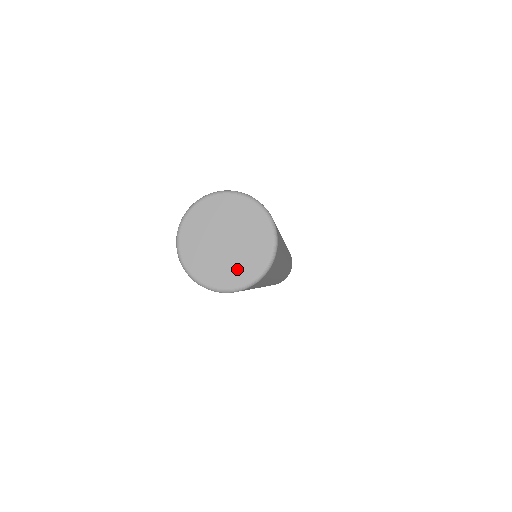
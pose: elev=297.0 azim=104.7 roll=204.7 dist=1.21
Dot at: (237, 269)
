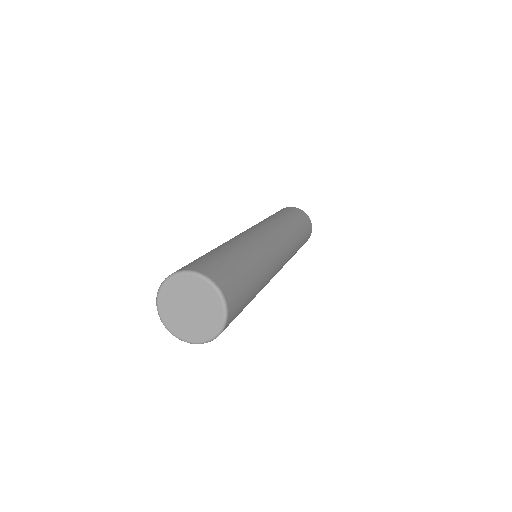
Dot at: (195, 330)
